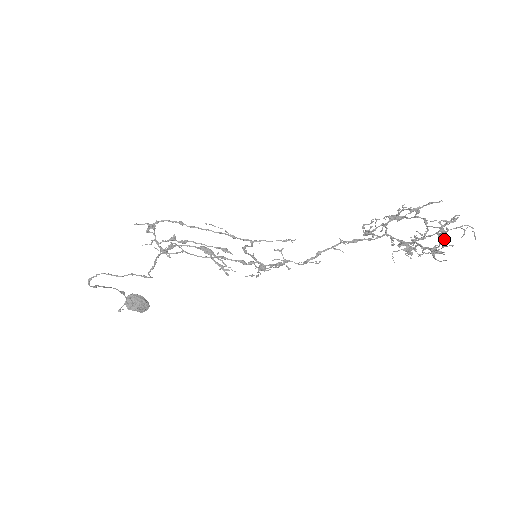
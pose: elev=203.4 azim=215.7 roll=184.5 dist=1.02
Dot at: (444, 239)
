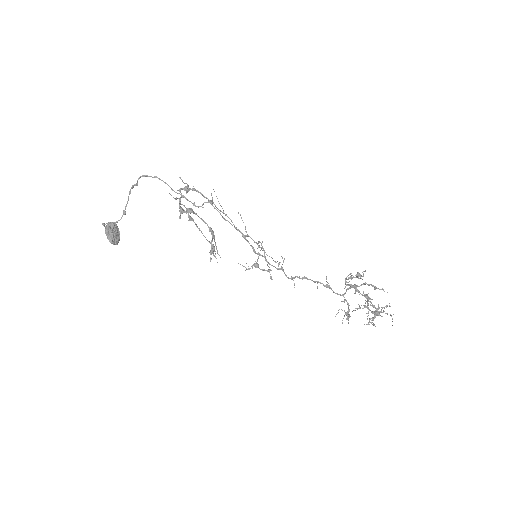
Dot at: occluded
